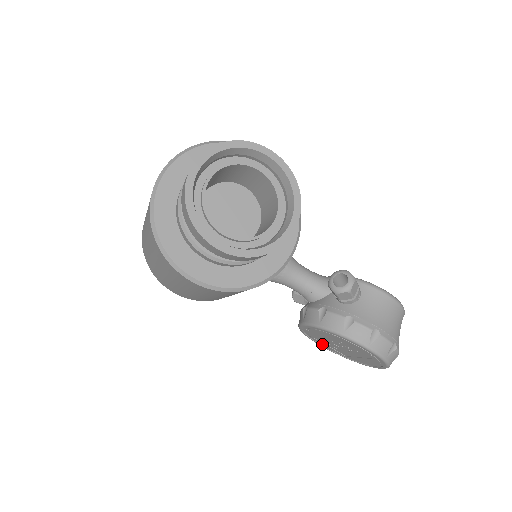
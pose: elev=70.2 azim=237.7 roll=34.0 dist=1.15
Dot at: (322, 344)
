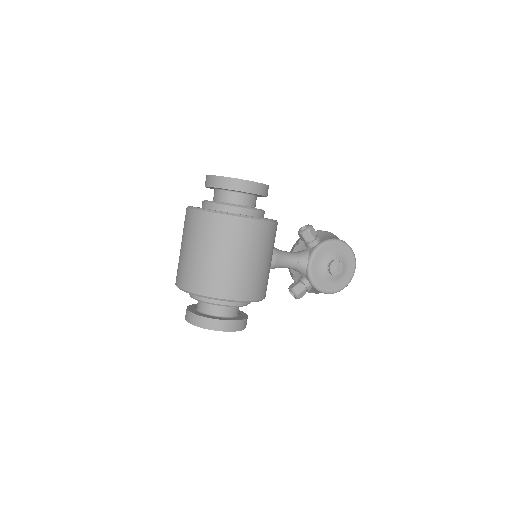
Dot at: occluded
